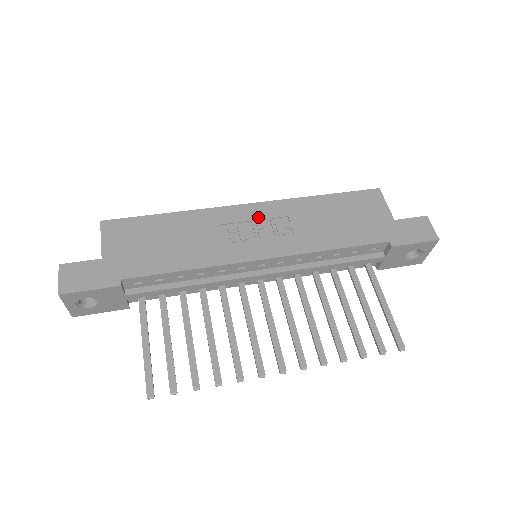
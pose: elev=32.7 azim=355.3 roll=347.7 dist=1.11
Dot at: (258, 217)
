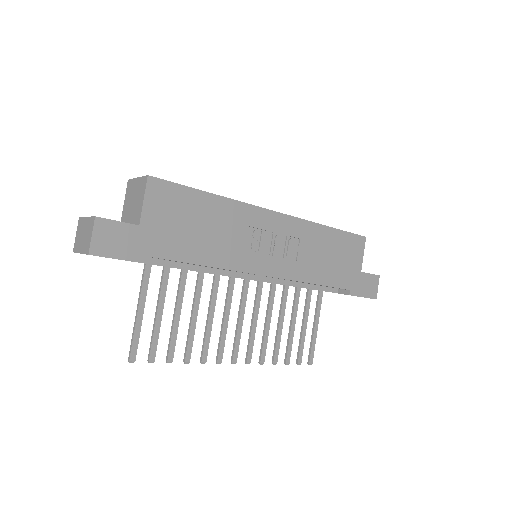
Dot at: (280, 231)
